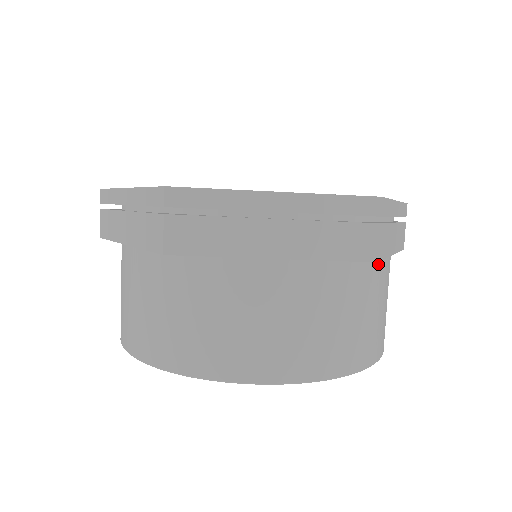
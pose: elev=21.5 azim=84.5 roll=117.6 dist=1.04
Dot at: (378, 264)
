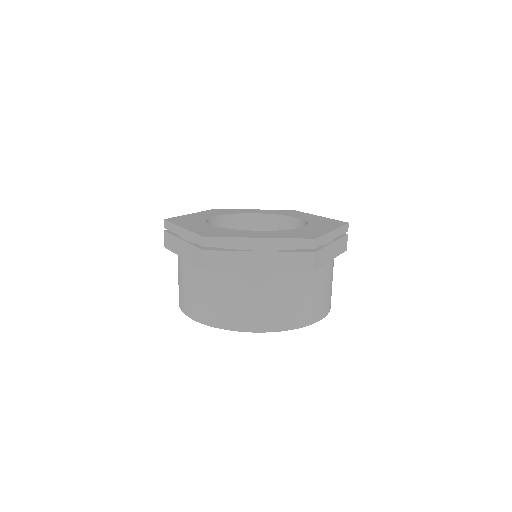
Dot at: (320, 268)
